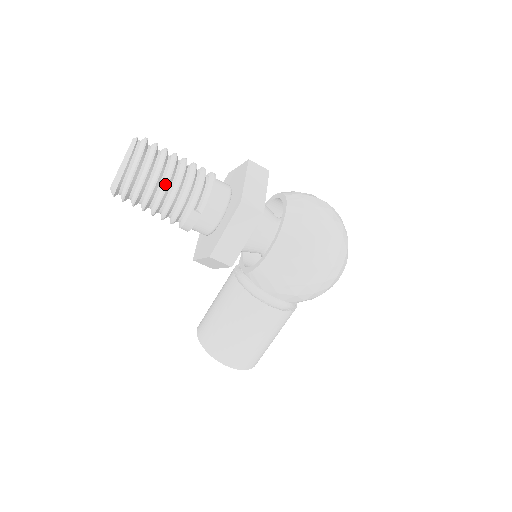
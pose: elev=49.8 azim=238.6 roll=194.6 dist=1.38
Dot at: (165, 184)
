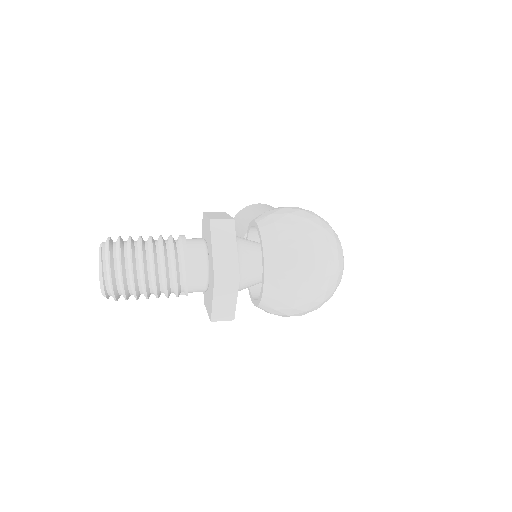
Dot at: occluded
